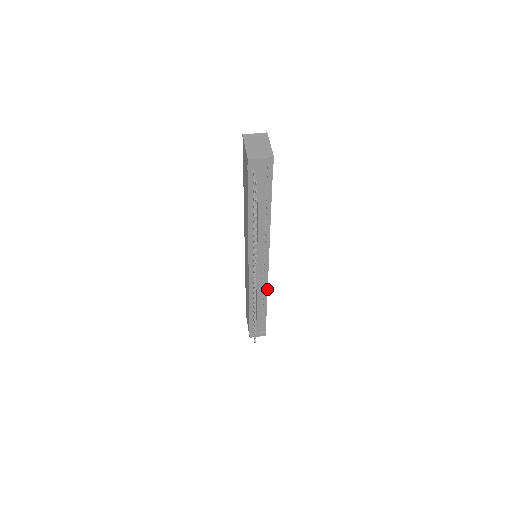
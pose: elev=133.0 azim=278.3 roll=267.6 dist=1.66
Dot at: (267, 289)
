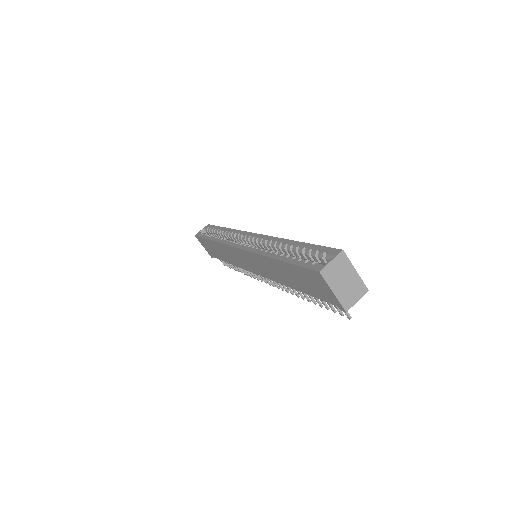
Dot at: occluded
